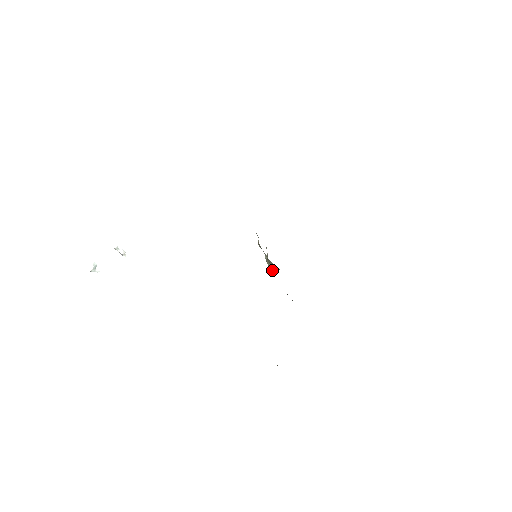
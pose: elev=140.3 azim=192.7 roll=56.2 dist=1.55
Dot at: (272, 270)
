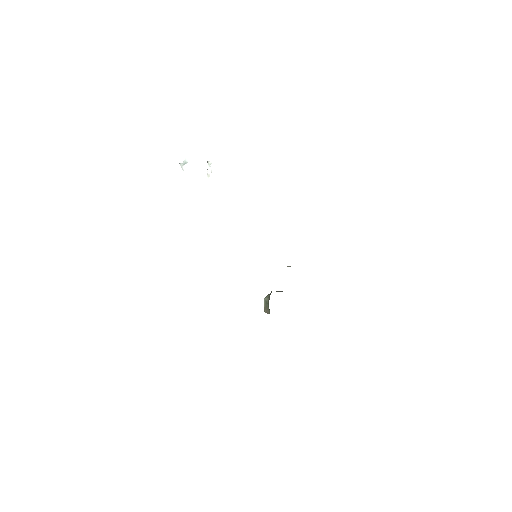
Dot at: (265, 305)
